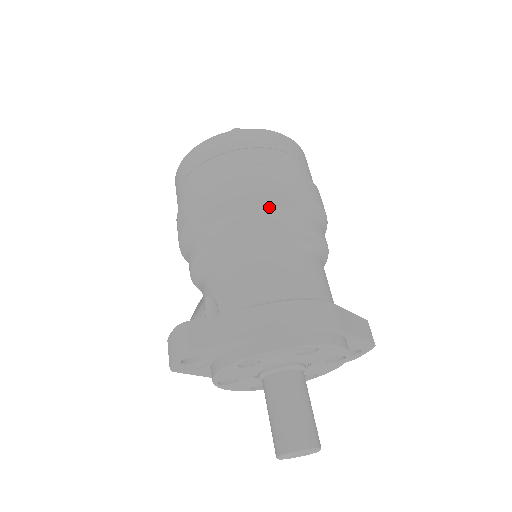
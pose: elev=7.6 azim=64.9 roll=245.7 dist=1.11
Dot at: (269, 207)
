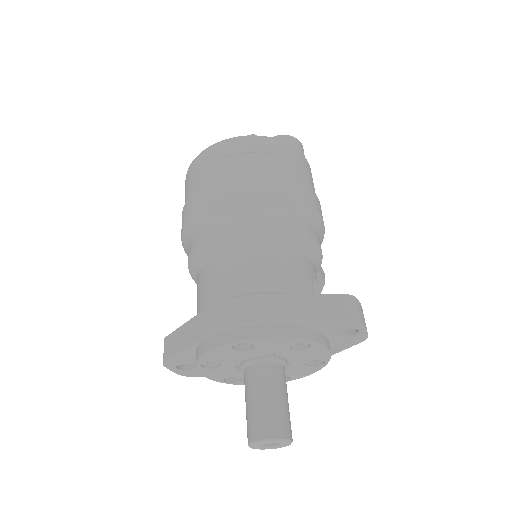
Dot at: (211, 218)
